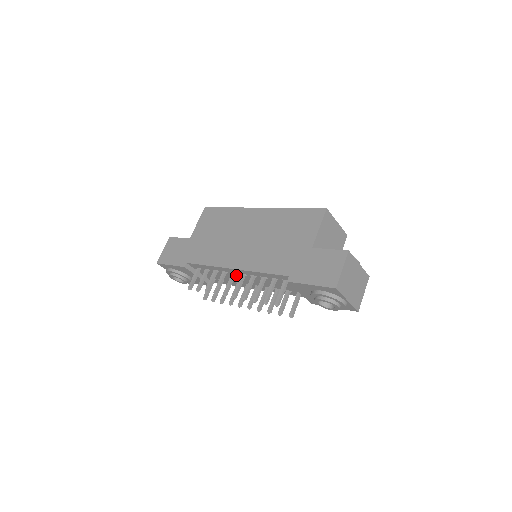
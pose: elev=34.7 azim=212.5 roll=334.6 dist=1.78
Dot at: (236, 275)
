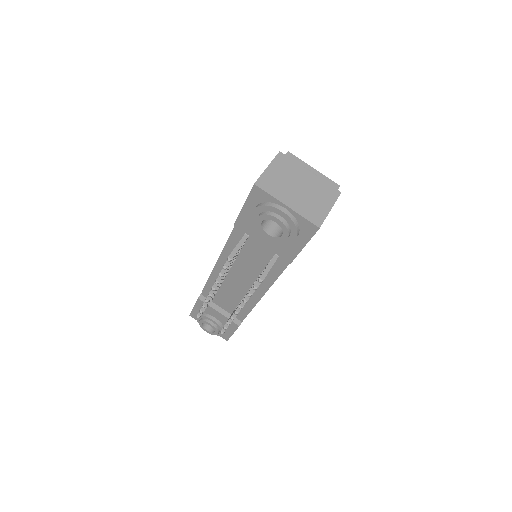
Dot at: (229, 277)
